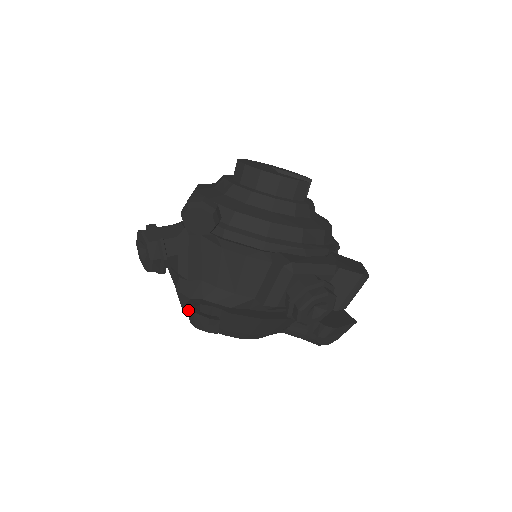
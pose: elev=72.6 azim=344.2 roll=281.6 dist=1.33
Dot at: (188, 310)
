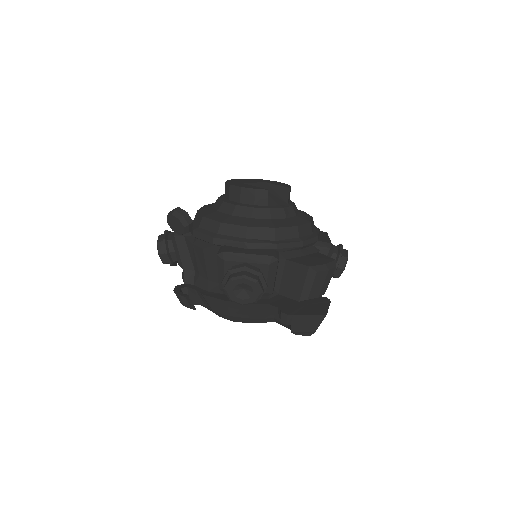
Dot at: occluded
